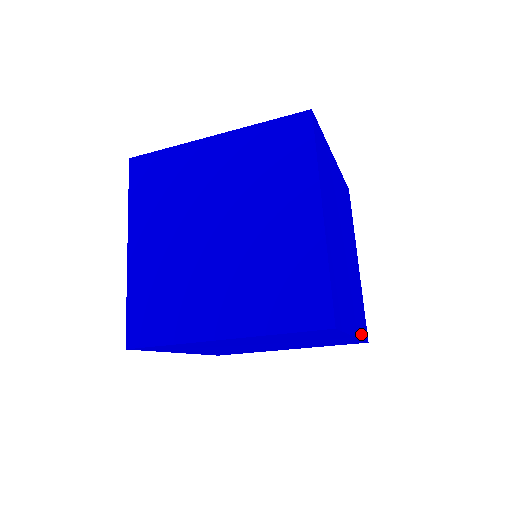
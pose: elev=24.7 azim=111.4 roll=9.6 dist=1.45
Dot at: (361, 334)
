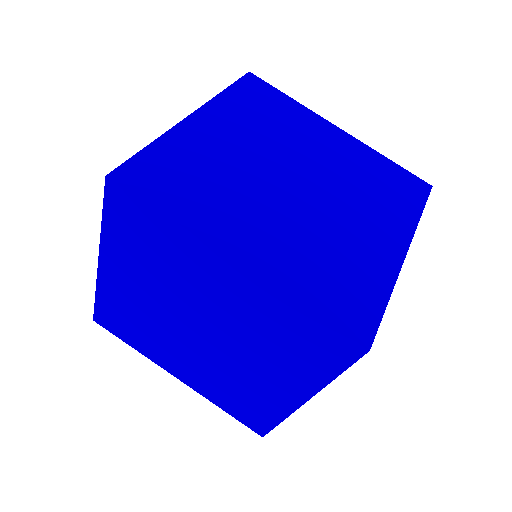
Dot at: (413, 215)
